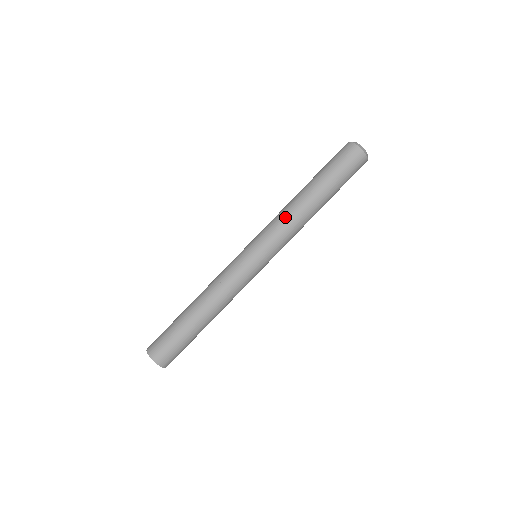
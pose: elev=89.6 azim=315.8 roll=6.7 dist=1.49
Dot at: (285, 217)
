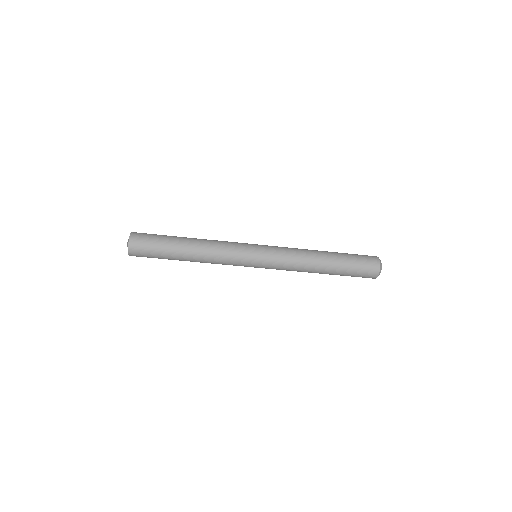
Dot at: (298, 254)
